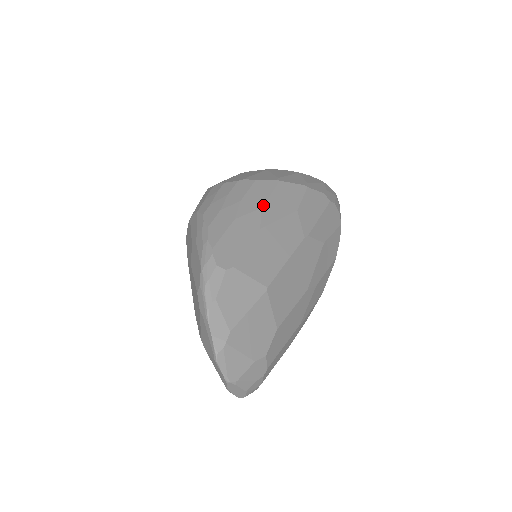
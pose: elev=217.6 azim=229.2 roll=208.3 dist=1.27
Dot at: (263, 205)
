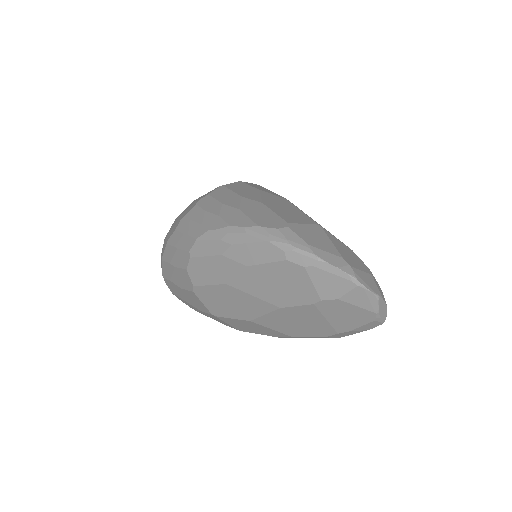
Dot at: (240, 196)
